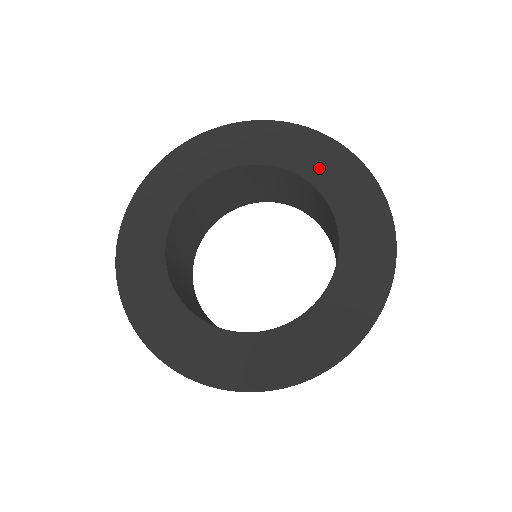
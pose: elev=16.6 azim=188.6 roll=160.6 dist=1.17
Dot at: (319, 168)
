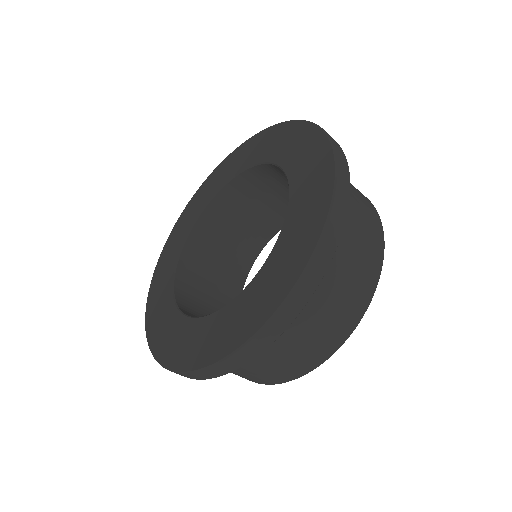
Dot at: (234, 167)
